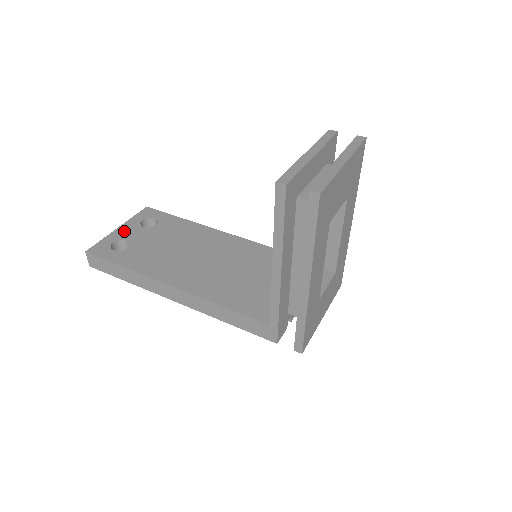
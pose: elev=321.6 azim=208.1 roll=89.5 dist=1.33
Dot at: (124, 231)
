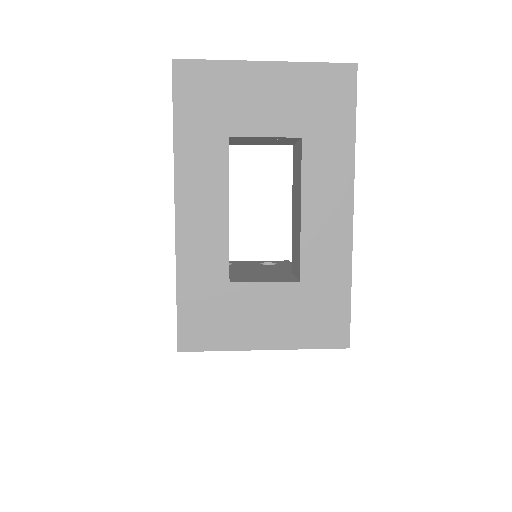
Dot at: (243, 262)
